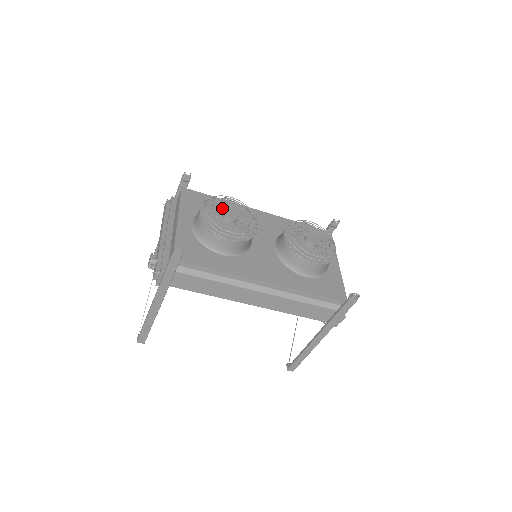
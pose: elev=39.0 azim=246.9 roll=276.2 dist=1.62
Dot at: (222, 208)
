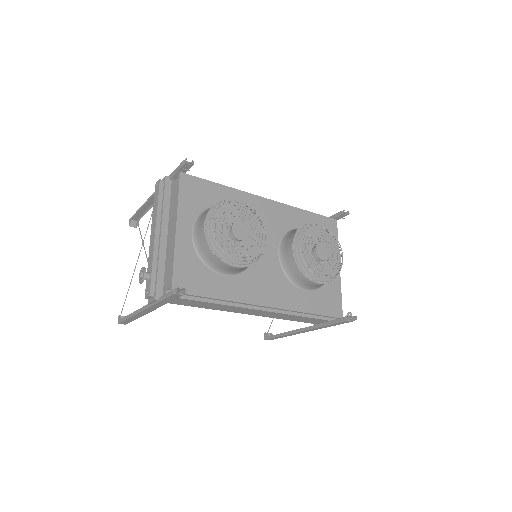
Dot at: (230, 223)
